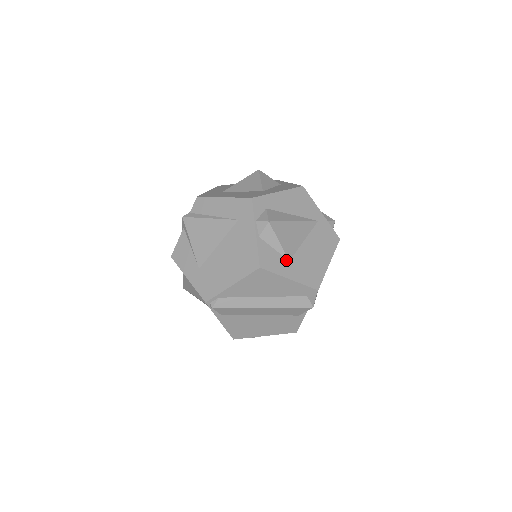
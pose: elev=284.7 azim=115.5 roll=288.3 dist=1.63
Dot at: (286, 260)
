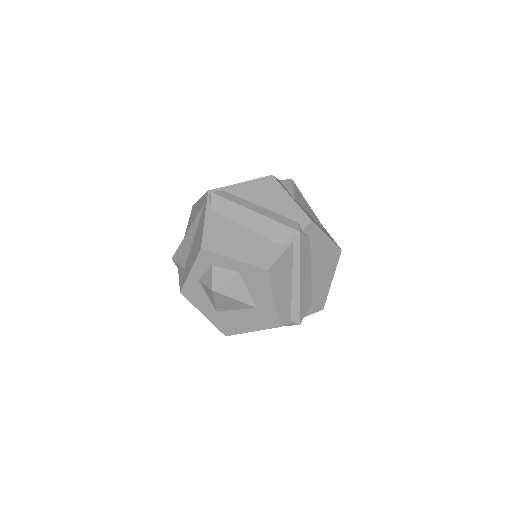
Dot at: (293, 197)
